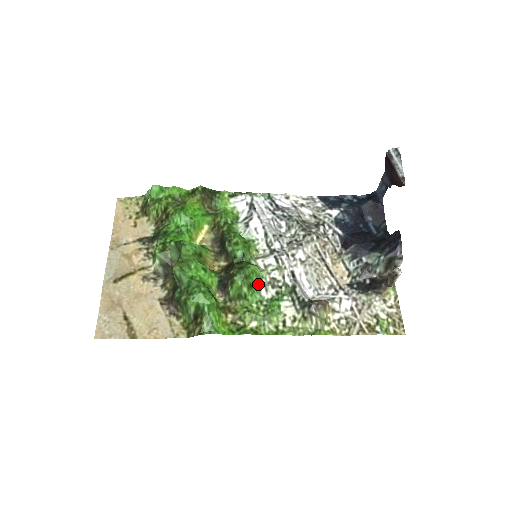
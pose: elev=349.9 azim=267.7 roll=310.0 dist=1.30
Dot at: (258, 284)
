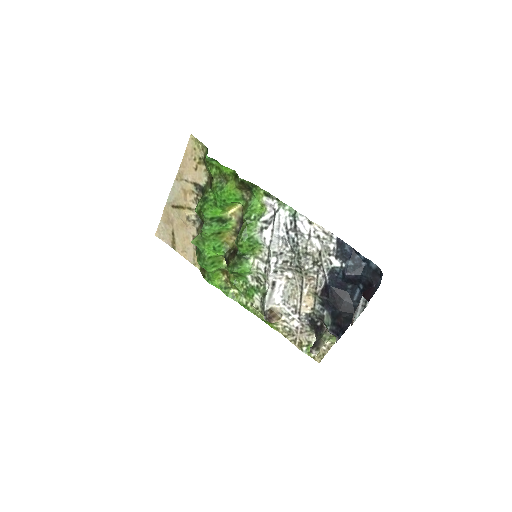
Dot at: (247, 275)
